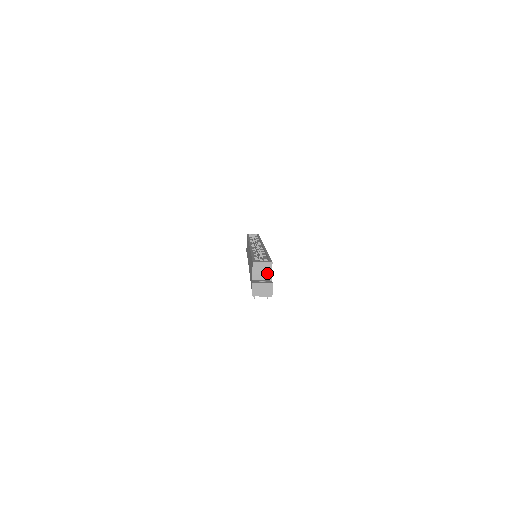
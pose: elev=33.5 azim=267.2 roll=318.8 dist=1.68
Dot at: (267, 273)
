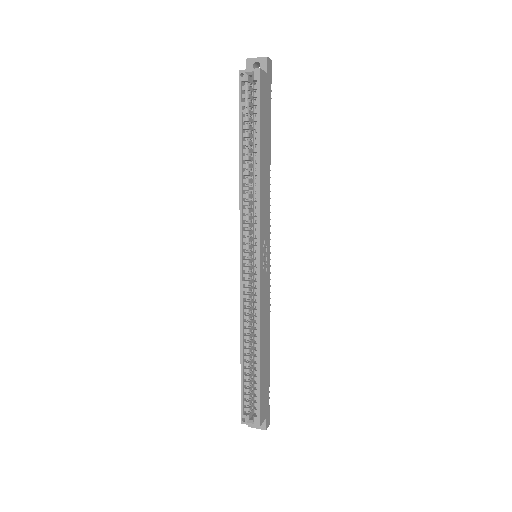
Dot at: occluded
